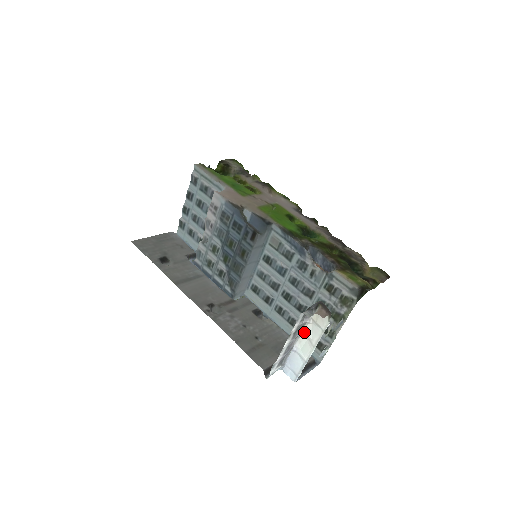
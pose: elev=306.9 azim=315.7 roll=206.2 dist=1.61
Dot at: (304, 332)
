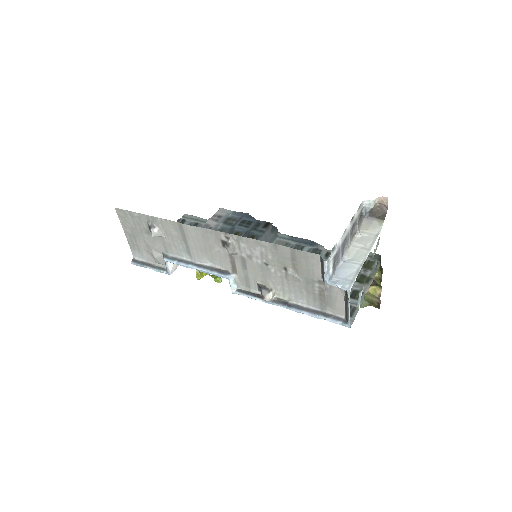
Dot at: (353, 243)
